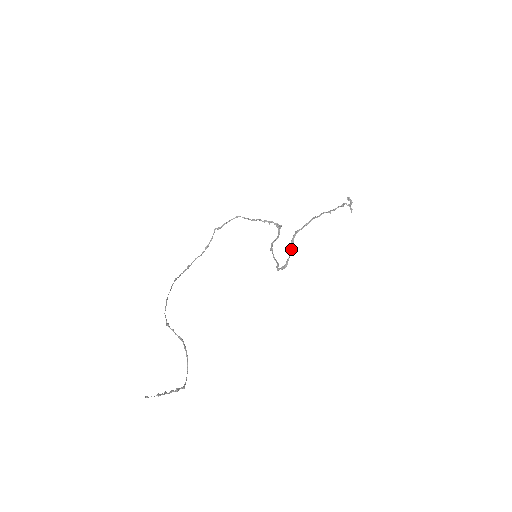
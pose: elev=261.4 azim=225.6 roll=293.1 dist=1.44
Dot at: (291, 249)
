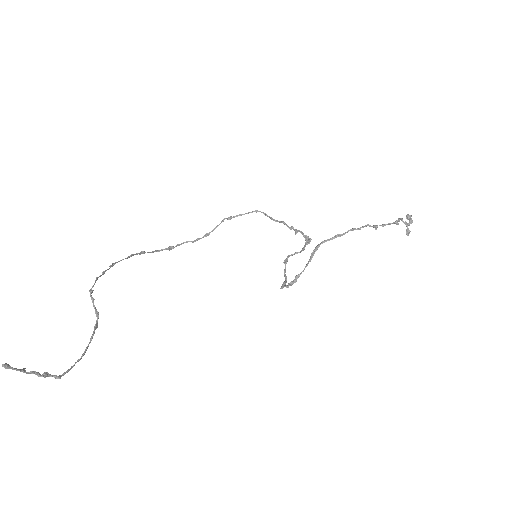
Dot at: (307, 263)
